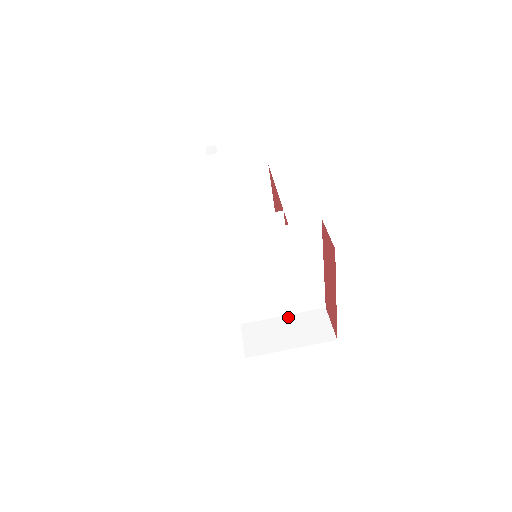
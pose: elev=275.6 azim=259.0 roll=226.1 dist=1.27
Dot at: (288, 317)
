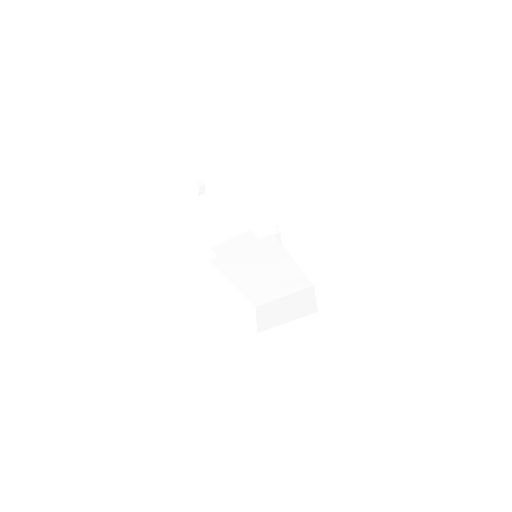
Dot at: (287, 297)
